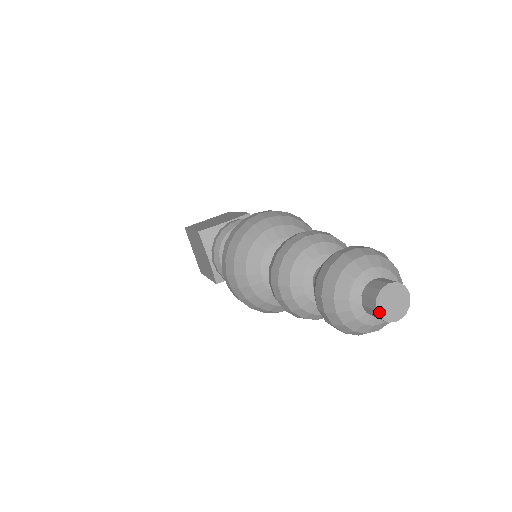
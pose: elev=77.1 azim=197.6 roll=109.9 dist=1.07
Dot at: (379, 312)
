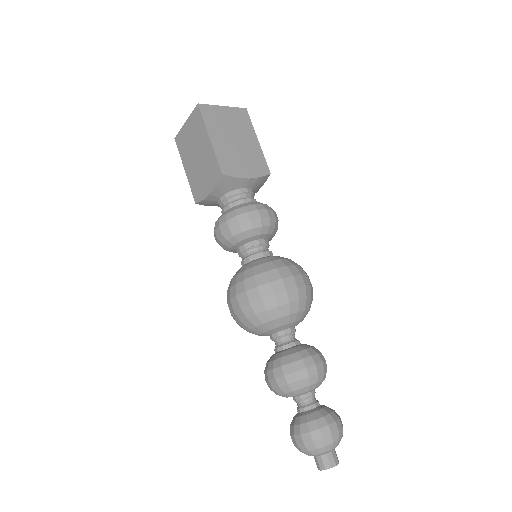
Dot at: (321, 470)
